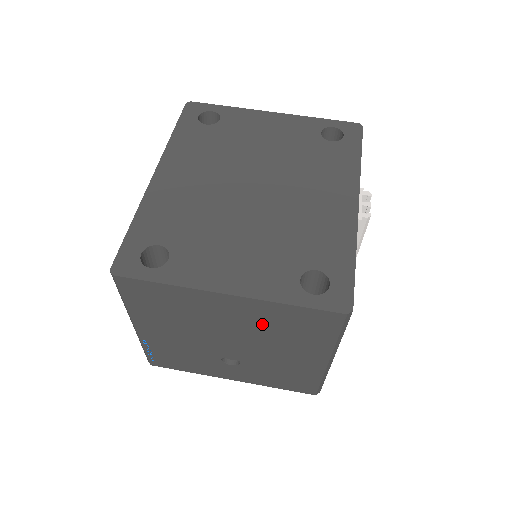
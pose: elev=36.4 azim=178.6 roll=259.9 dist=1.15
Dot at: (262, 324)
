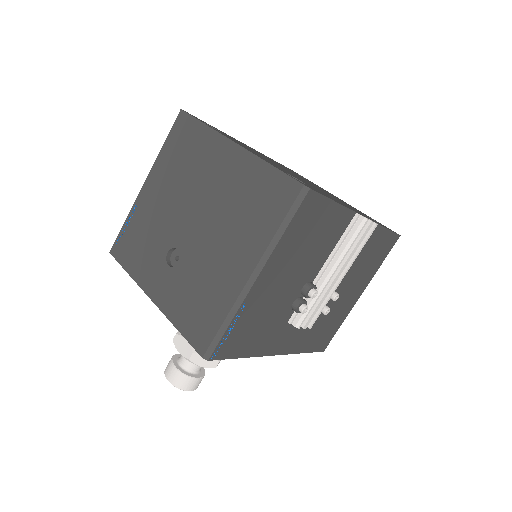
Dot at: (234, 192)
